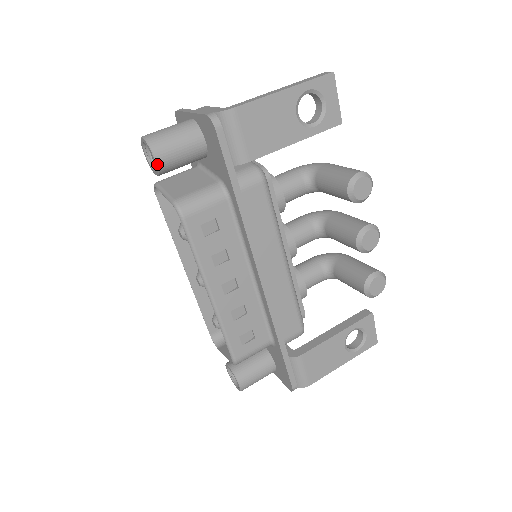
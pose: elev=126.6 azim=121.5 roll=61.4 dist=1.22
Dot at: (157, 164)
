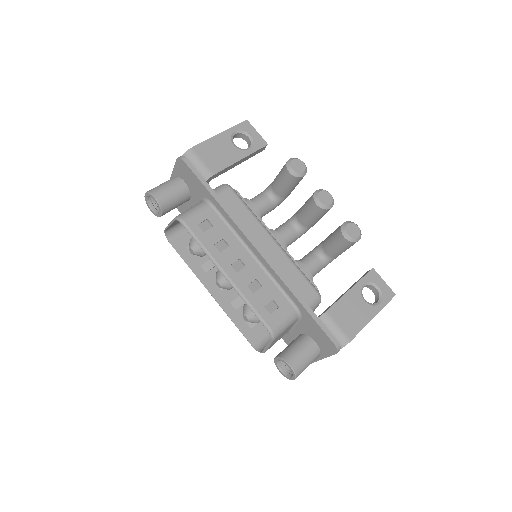
Dot at: (157, 201)
